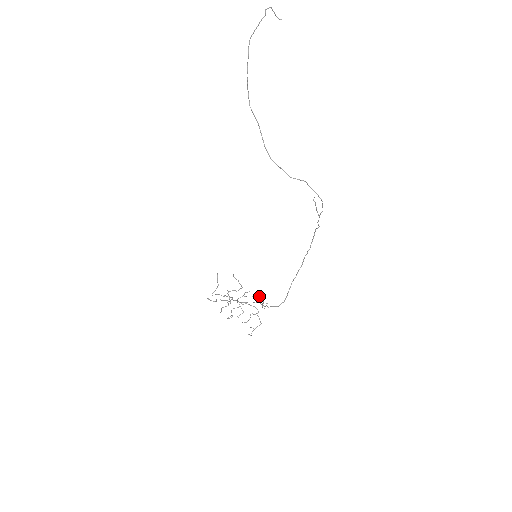
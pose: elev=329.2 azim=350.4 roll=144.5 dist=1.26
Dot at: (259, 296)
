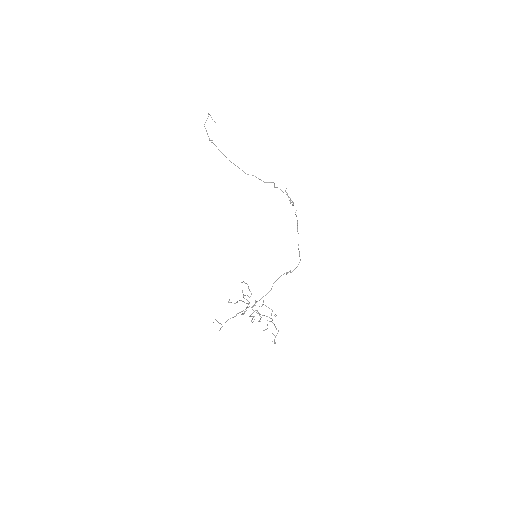
Dot at: (266, 306)
